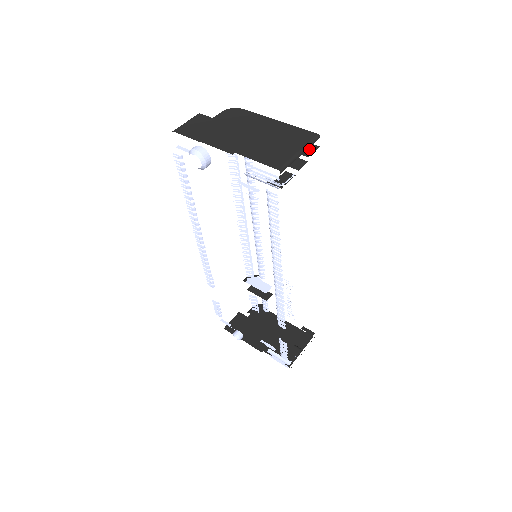
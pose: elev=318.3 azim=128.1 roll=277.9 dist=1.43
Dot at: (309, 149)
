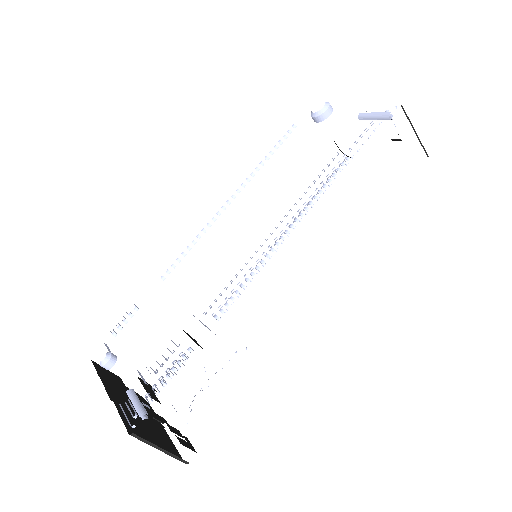
Dot at: occluded
